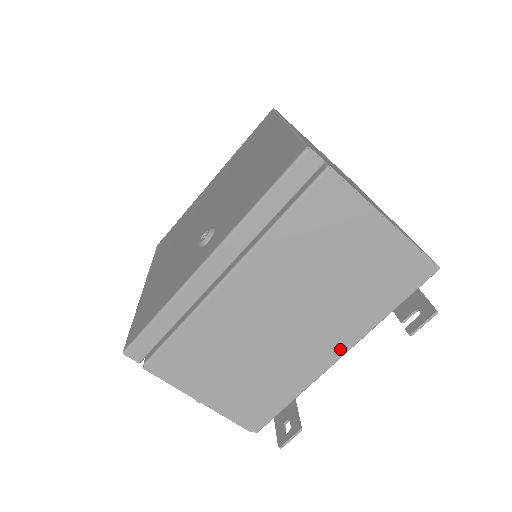
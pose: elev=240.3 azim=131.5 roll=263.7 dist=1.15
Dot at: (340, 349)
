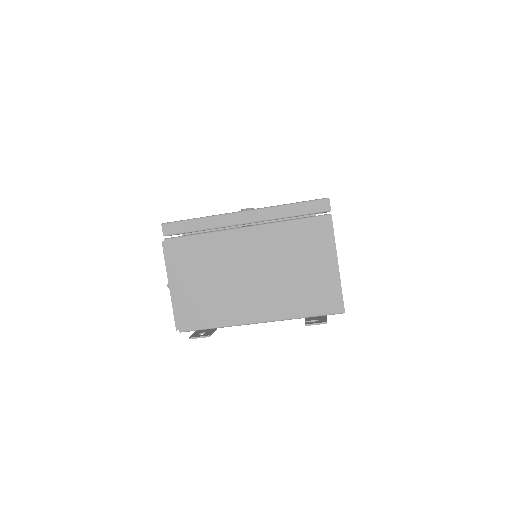
Dot at: (263, 317)
